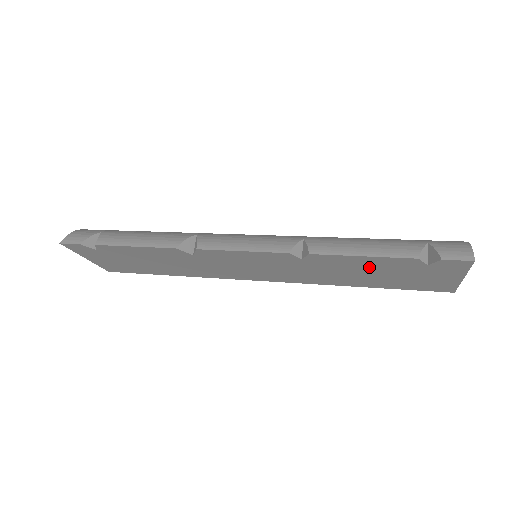
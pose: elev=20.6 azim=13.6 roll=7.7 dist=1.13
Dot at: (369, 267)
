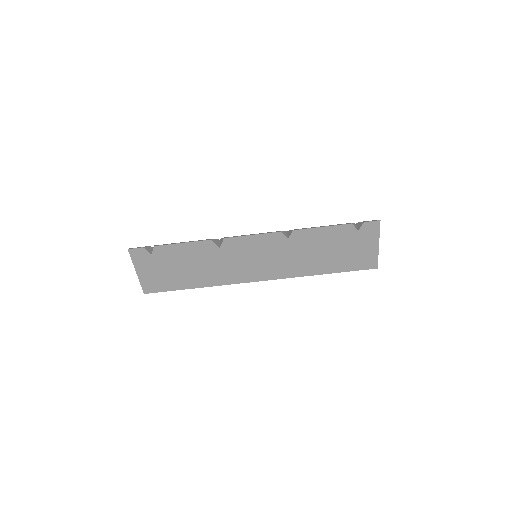
Dot at: (327, 241)
